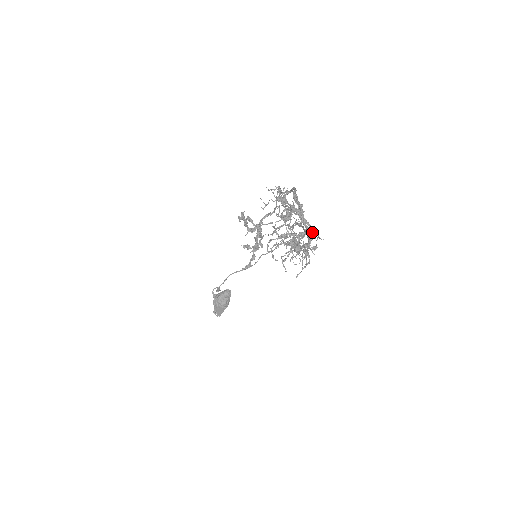
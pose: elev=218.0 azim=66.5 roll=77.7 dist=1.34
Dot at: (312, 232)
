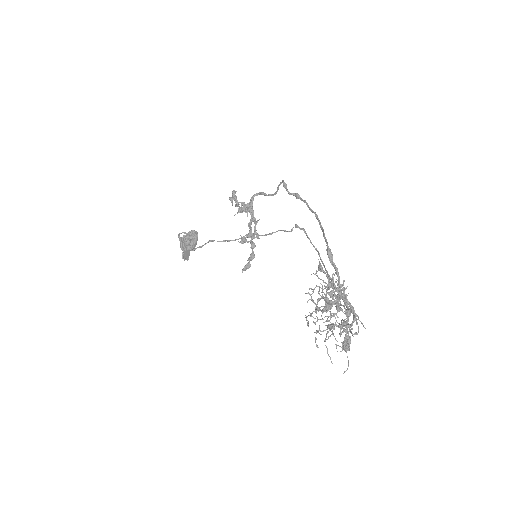
Dot at: occluded
